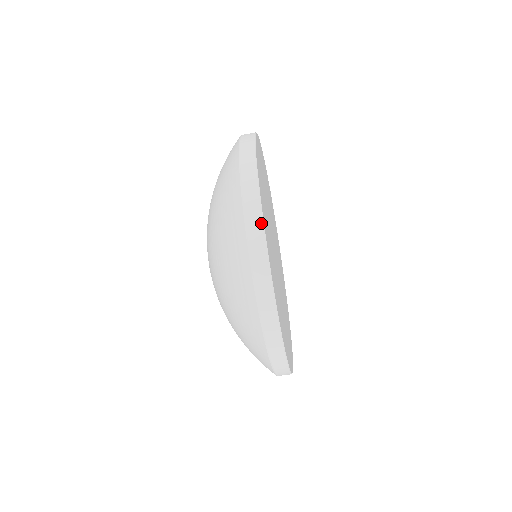
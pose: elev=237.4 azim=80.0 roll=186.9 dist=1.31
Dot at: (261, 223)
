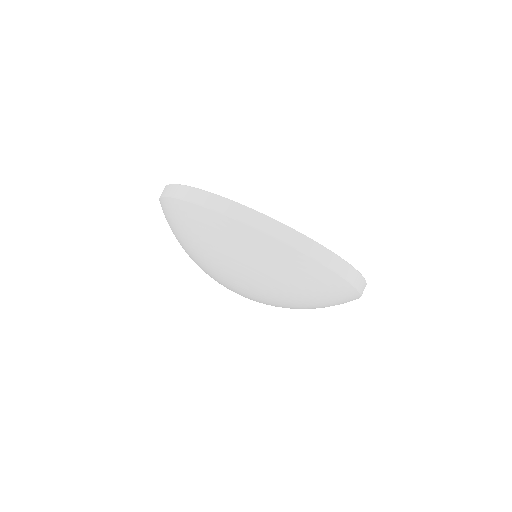
Dot at: occluded
